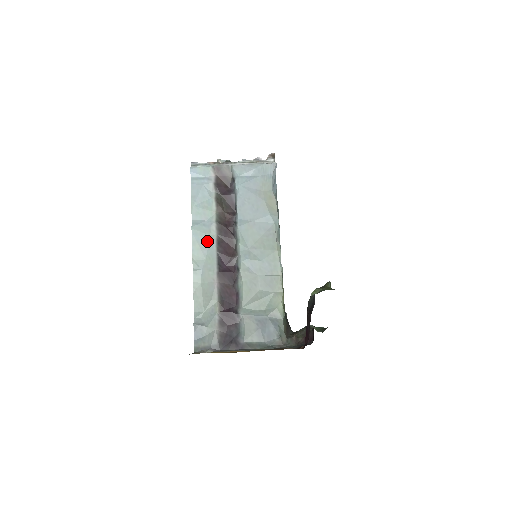
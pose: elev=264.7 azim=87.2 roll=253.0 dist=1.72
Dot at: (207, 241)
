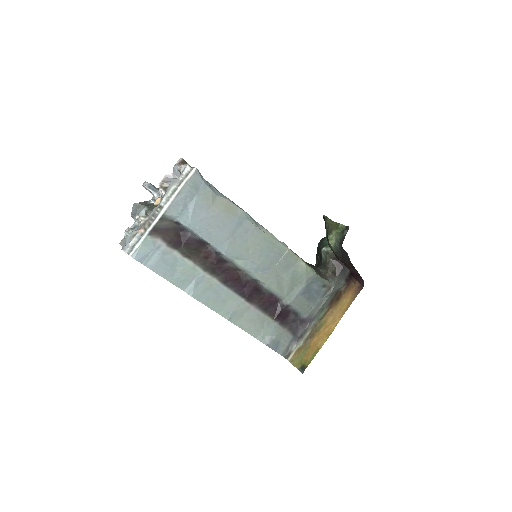
Dot at: (214, 291)
